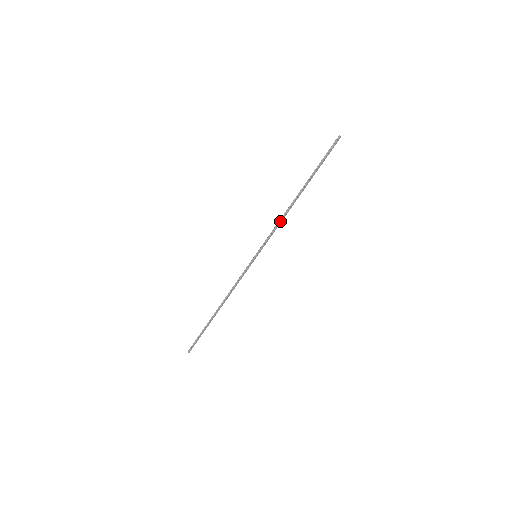
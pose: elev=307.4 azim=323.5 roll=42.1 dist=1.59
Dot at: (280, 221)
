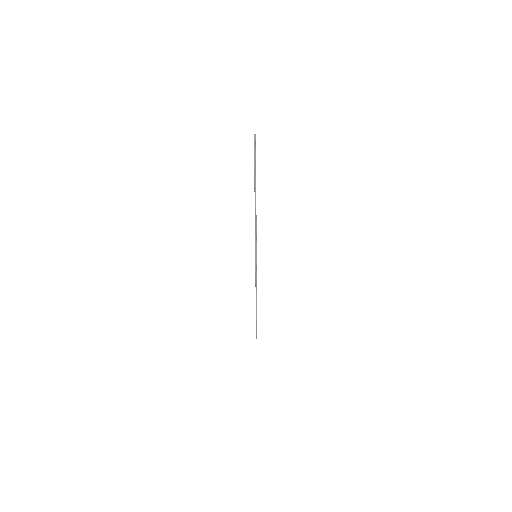
Dot at: (256, 224)
